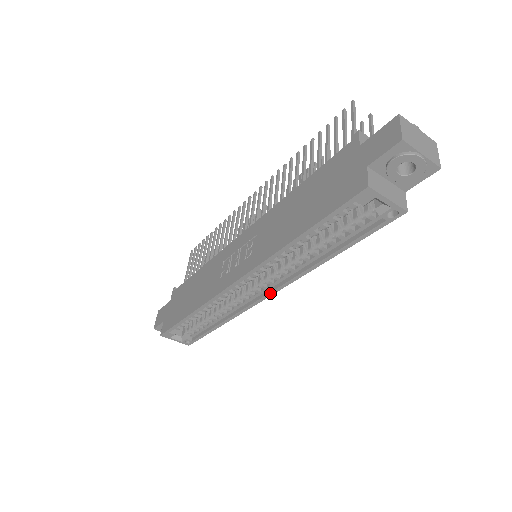
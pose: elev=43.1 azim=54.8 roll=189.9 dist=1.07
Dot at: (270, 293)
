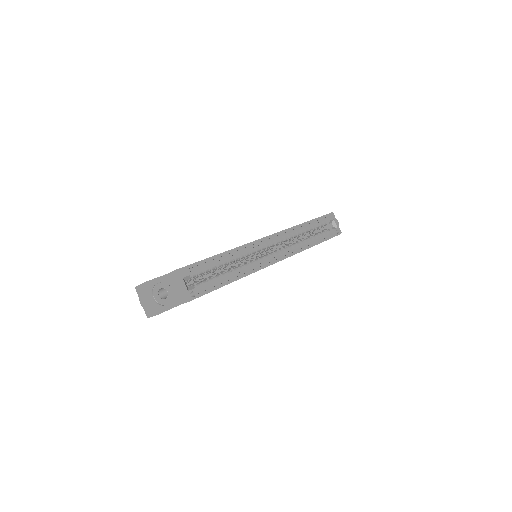
Dot at: (282, 258)
